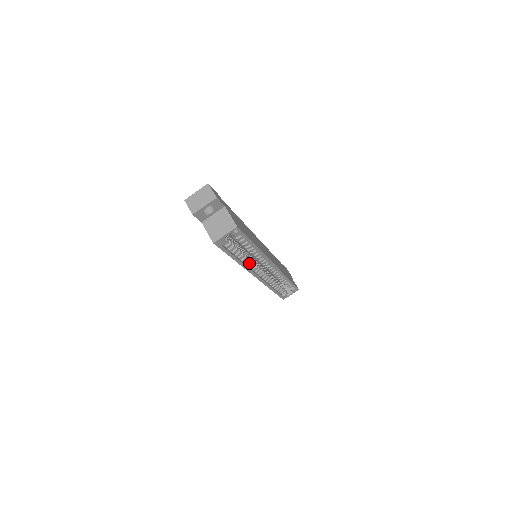
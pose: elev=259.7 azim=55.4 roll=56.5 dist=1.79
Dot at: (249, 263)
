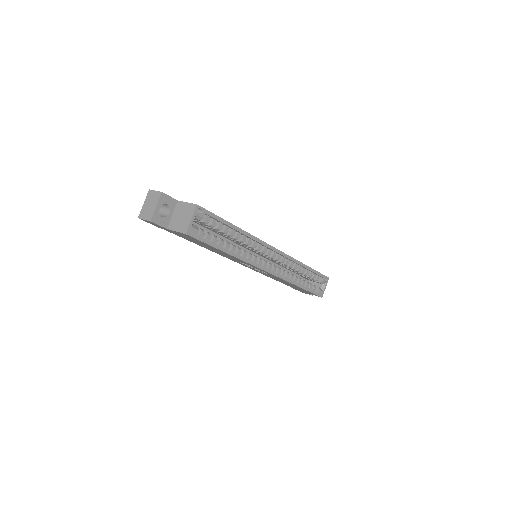
Dot at: (248, 256)
